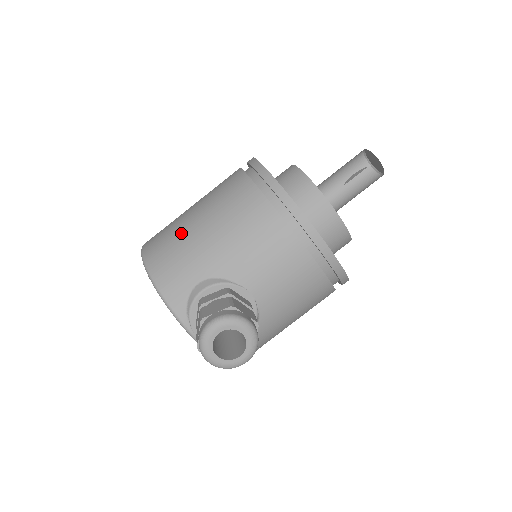
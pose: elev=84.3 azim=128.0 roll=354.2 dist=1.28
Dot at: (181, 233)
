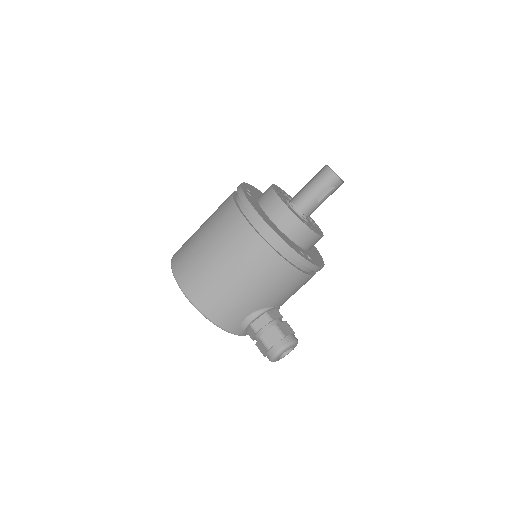
Dot at: (222, 288)
